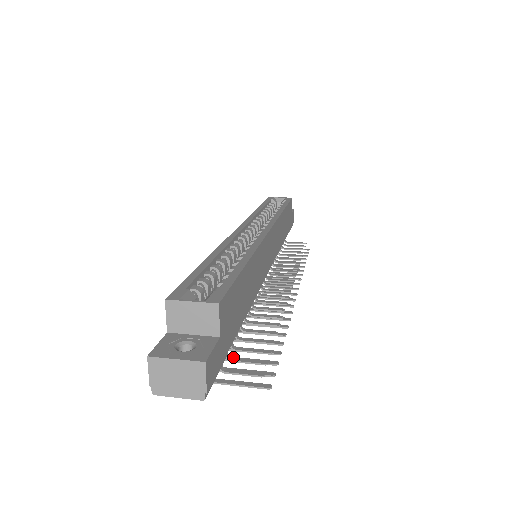
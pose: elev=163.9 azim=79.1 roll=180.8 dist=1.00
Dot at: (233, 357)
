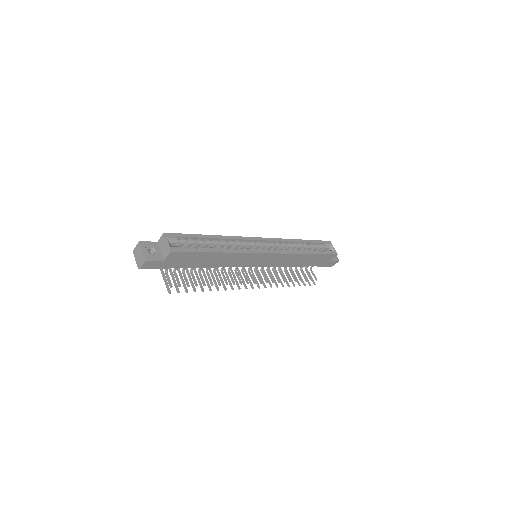
Dot at: occluded
